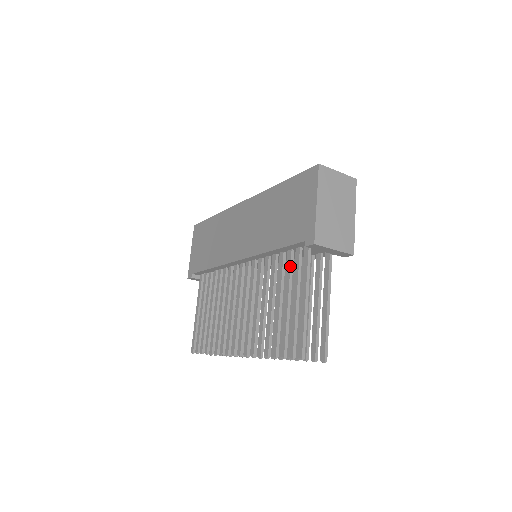
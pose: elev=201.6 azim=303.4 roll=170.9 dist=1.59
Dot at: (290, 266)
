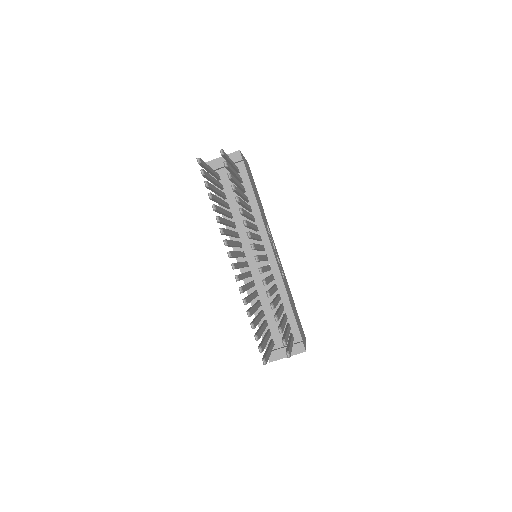
Dot at: occluded
